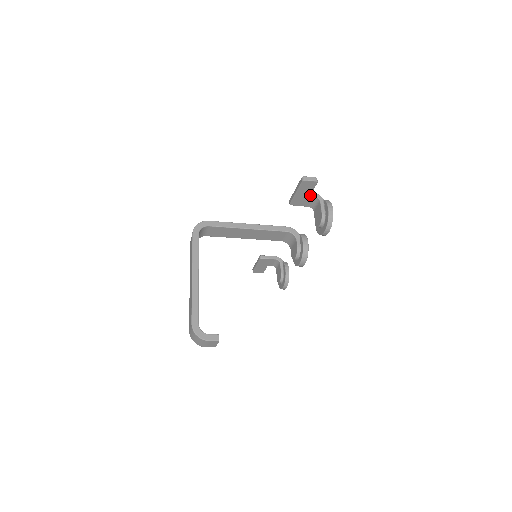
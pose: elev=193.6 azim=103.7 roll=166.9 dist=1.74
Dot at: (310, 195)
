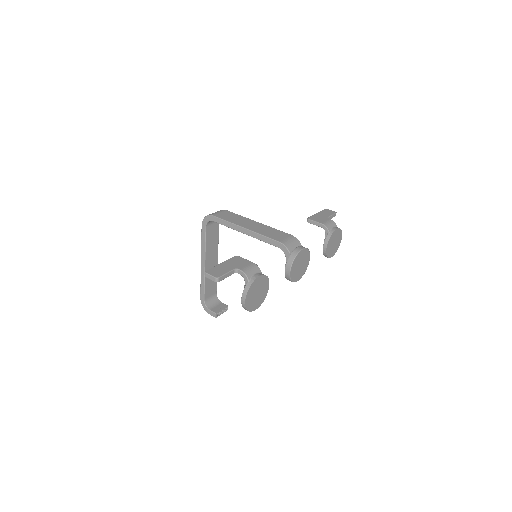
Dot at: occluded
